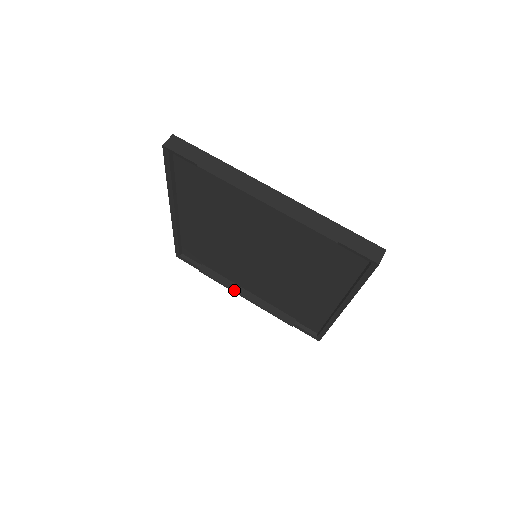
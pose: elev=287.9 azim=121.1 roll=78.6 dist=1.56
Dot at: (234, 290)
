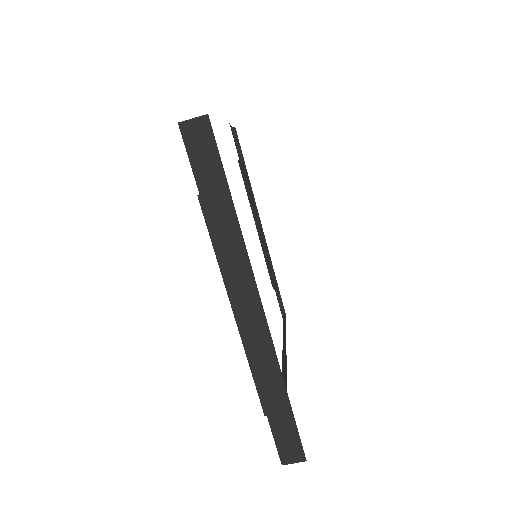
Dot at: (253, 211)
